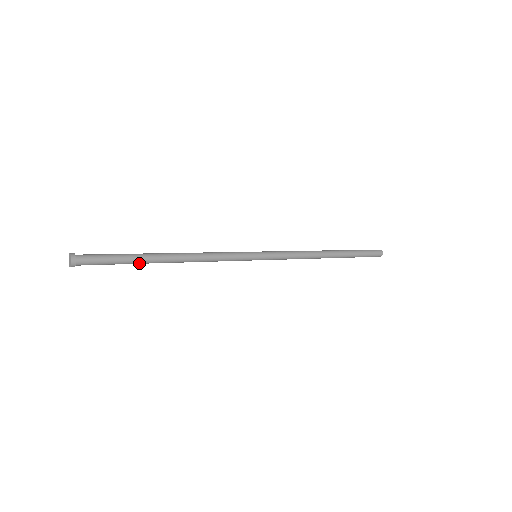
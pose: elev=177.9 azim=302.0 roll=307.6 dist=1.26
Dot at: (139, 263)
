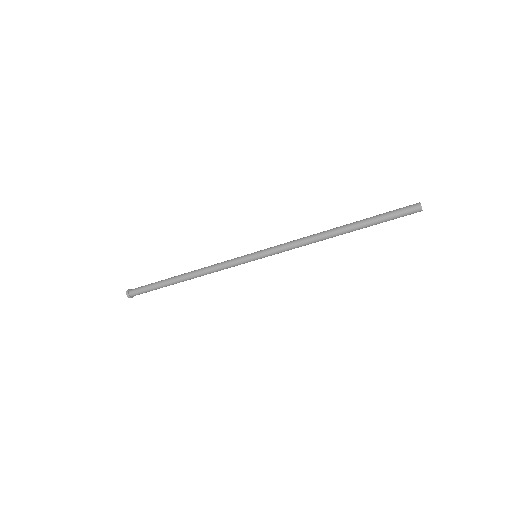
Dot at: (166, 286)
